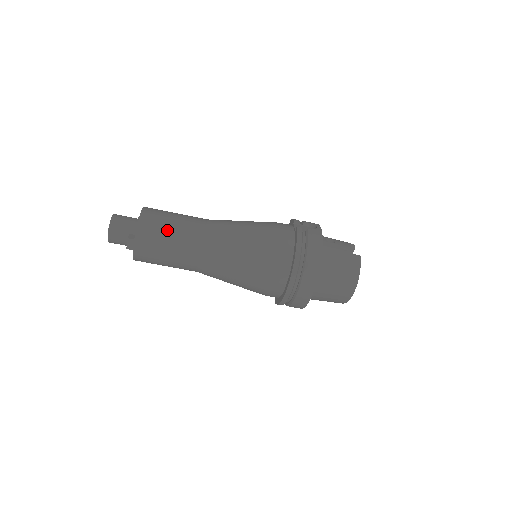
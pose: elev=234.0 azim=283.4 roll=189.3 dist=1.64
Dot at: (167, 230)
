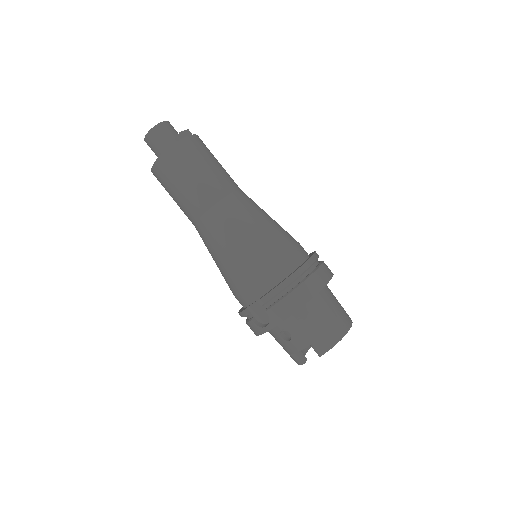
Dot at: (217, 160)
